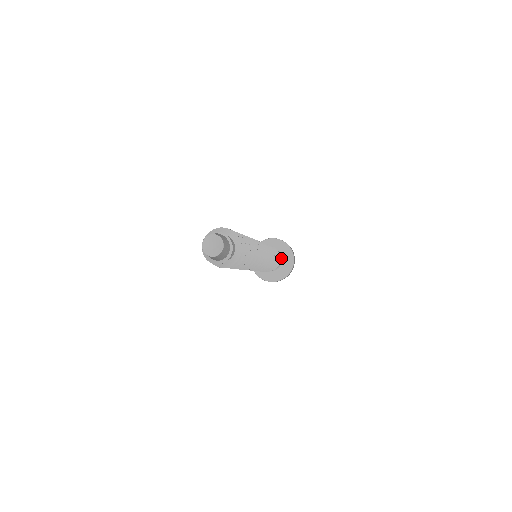
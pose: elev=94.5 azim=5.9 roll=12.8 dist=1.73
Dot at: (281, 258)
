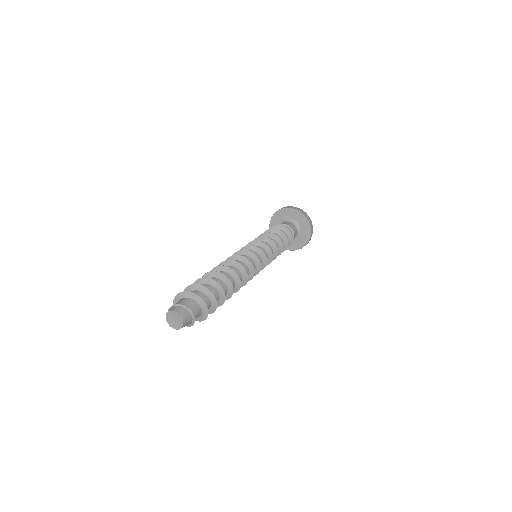
Dot at: (298, 231)
